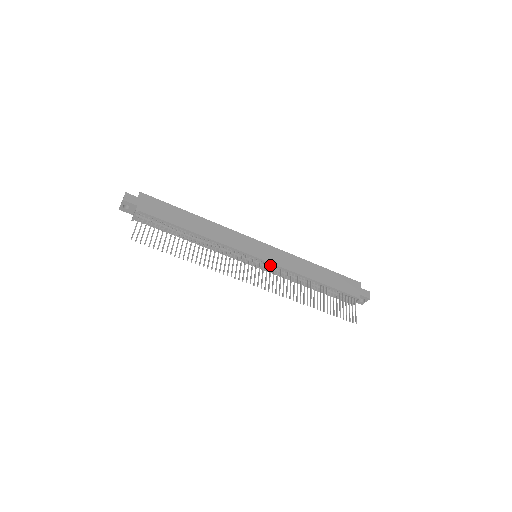
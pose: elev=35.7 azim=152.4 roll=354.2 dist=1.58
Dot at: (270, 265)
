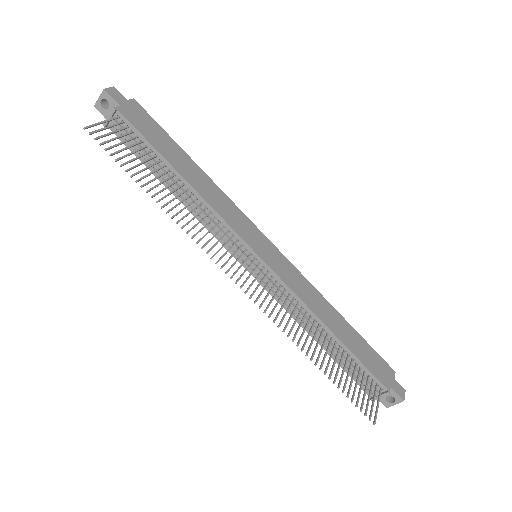
Dot at: (271, 275)
